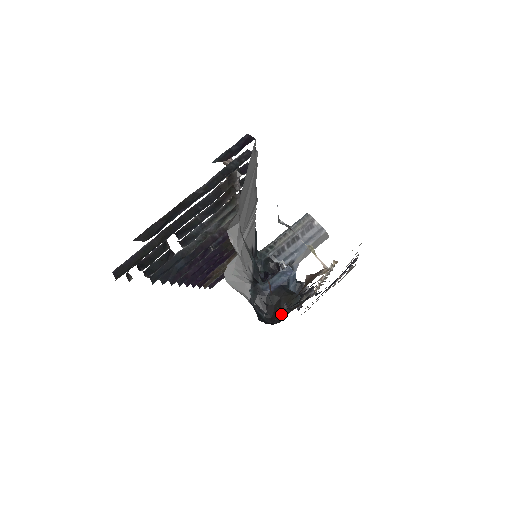
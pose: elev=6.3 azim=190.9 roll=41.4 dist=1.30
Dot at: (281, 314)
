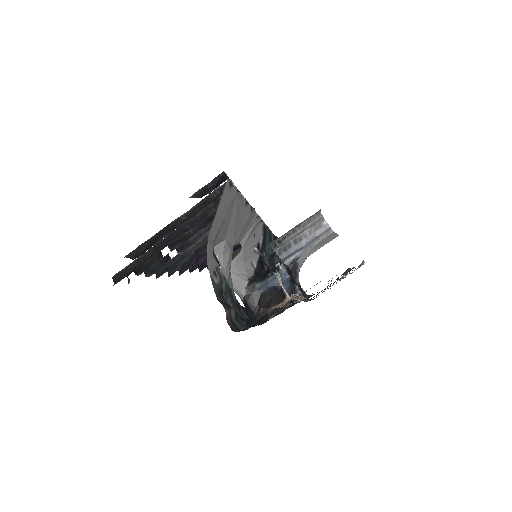
Dot at: occluded
